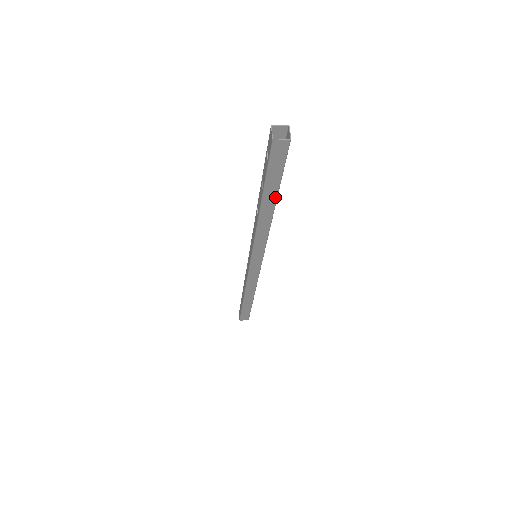
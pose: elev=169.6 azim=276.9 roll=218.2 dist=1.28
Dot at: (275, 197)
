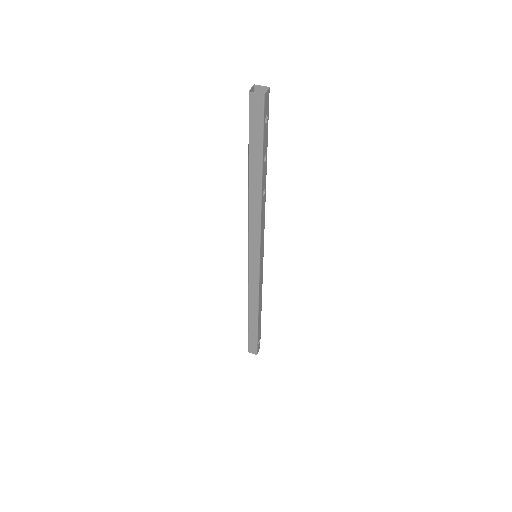
Dot at: (260, 169)
